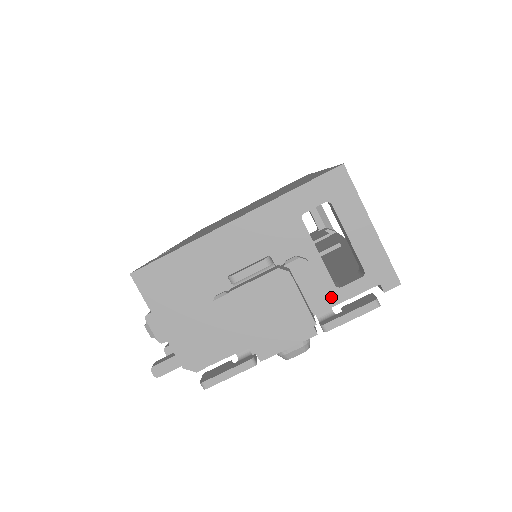
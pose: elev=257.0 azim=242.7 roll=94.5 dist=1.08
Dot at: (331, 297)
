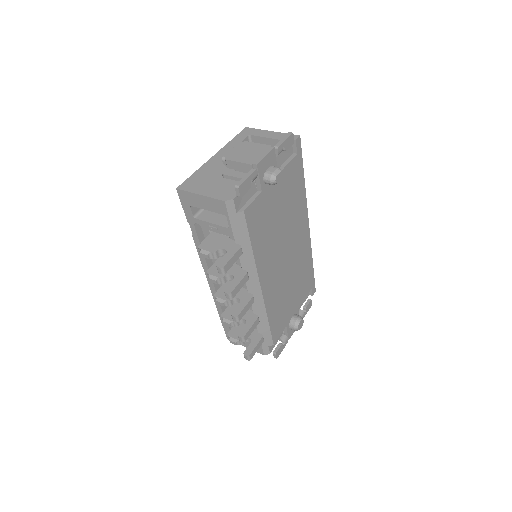
Dot at: occluded
